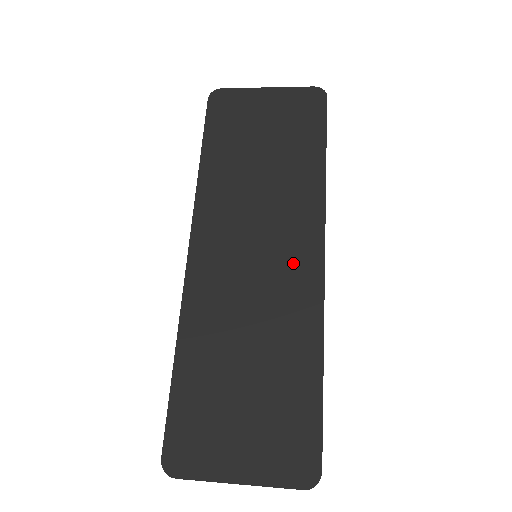
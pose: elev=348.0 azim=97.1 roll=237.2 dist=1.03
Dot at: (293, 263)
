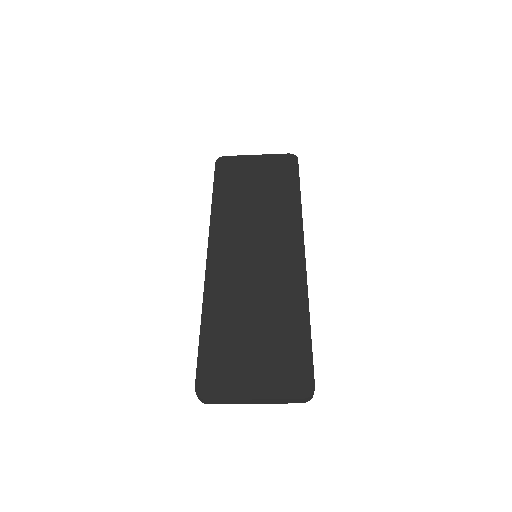
Dot at: (283, 257)
